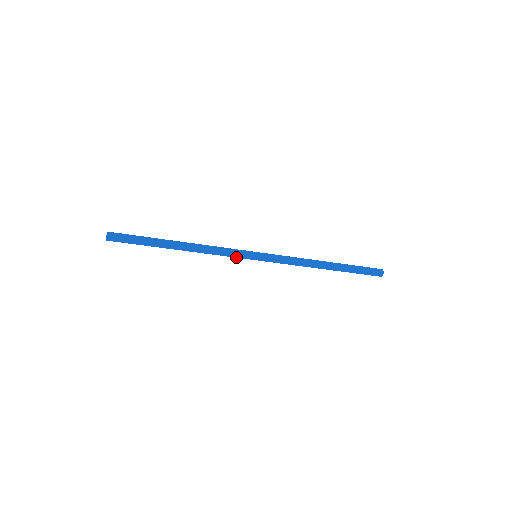
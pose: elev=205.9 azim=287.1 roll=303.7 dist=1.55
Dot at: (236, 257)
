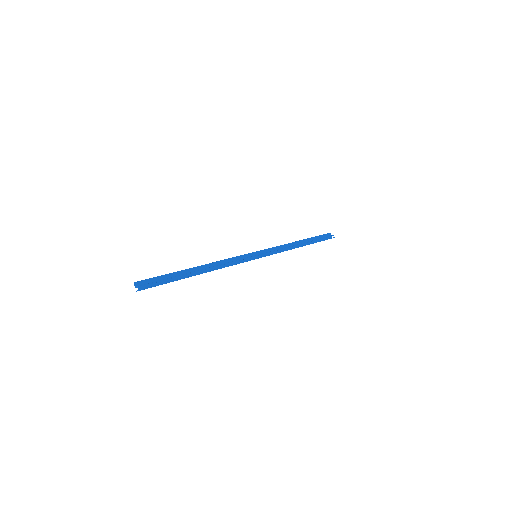
Dot at: occluded
